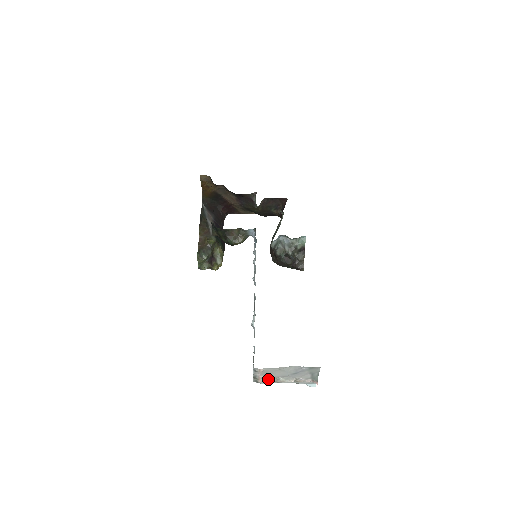
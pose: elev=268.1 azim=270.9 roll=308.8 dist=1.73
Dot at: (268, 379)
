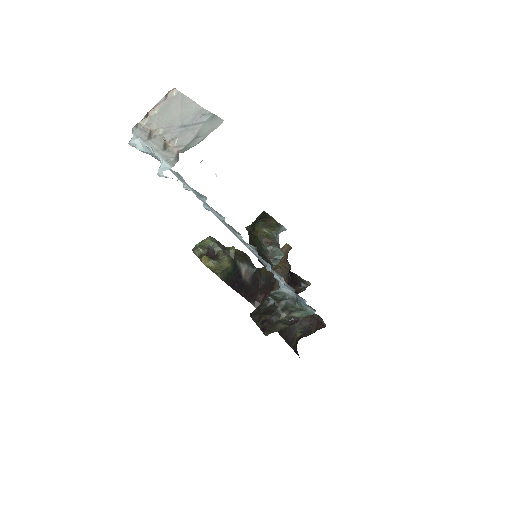
Dot at: (152, 123)
